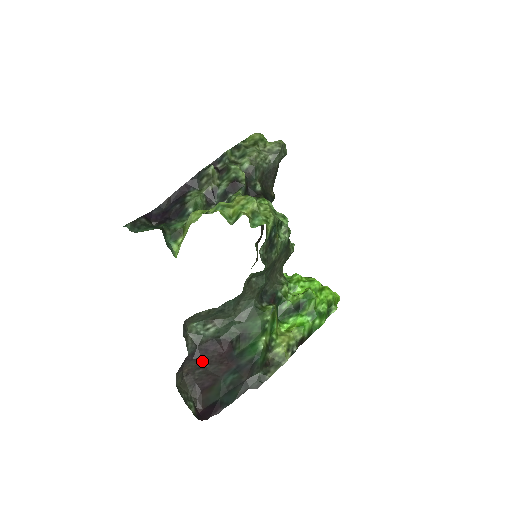
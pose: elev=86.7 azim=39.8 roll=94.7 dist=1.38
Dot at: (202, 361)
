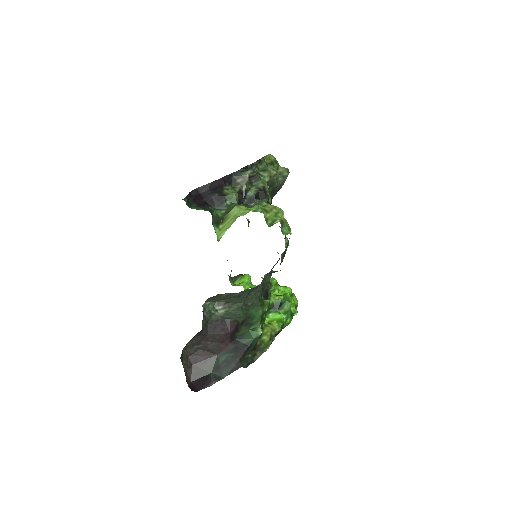
Dot at: (206, 337)
